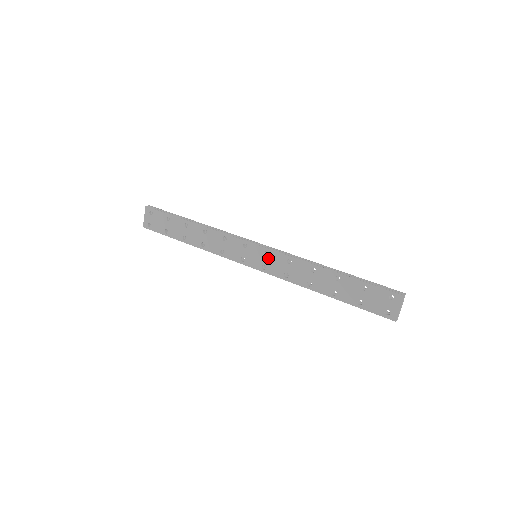
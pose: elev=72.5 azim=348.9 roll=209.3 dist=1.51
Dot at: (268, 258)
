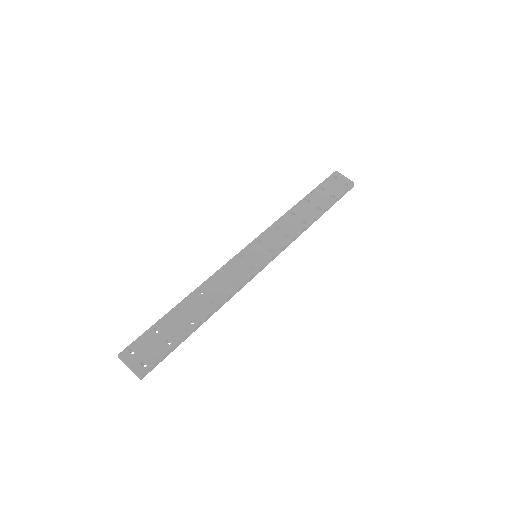
Dot at: (264, 243)
